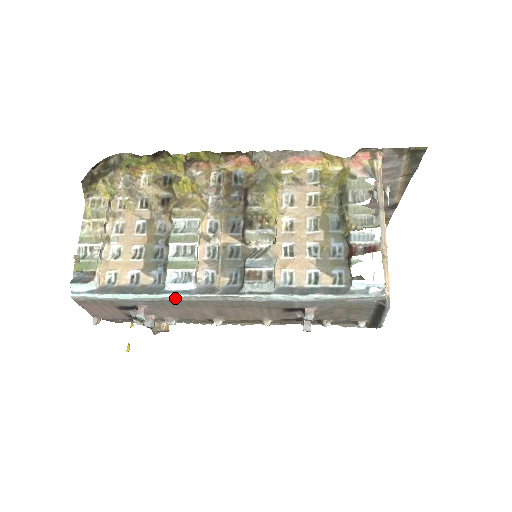
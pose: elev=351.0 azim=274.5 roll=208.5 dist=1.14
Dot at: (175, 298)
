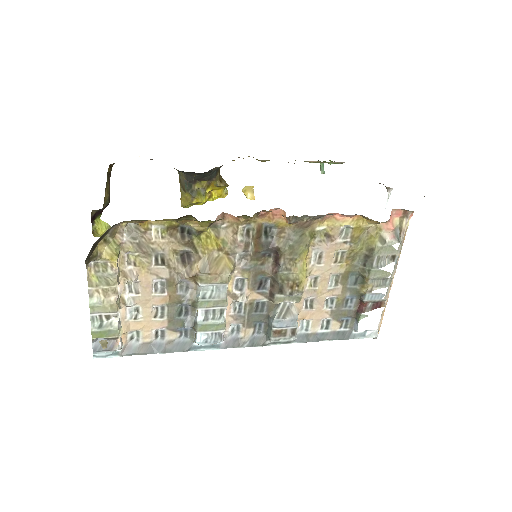
Dot at: (203, 348)
